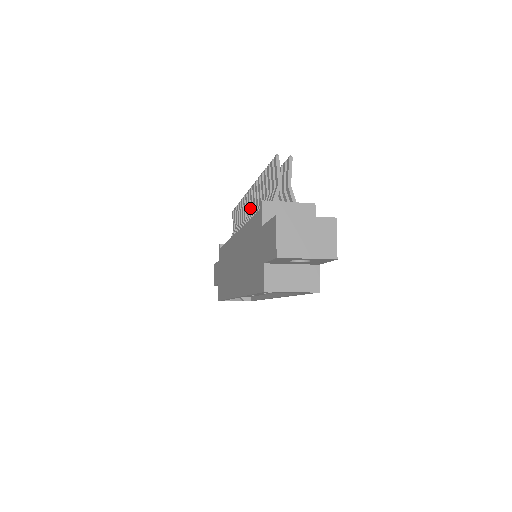
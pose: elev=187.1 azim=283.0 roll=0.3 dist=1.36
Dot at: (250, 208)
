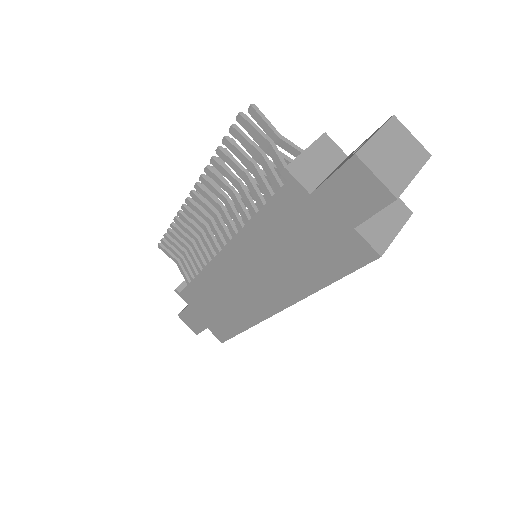
Dot at: (205, 215)
